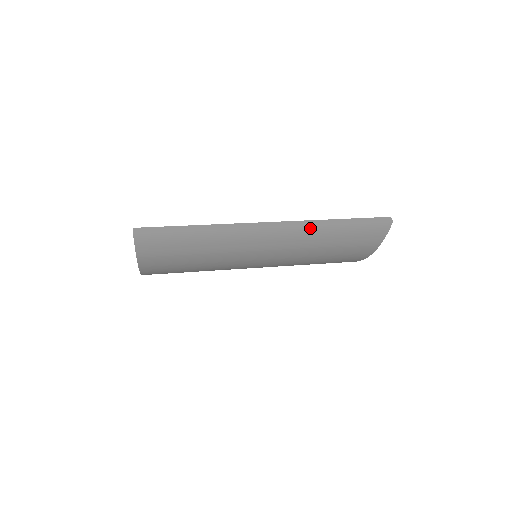
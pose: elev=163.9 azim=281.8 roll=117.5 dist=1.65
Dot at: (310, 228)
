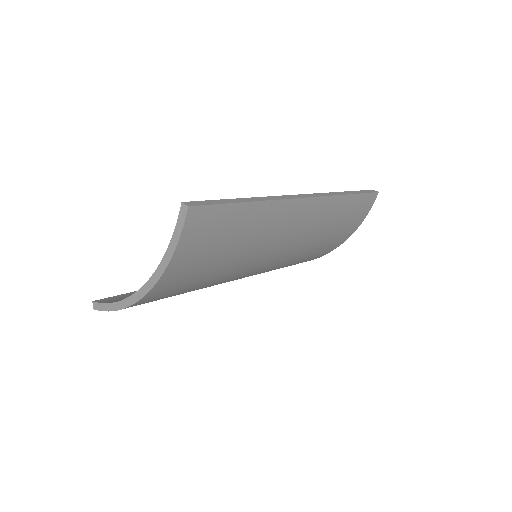
Dot at: (332, 200)
